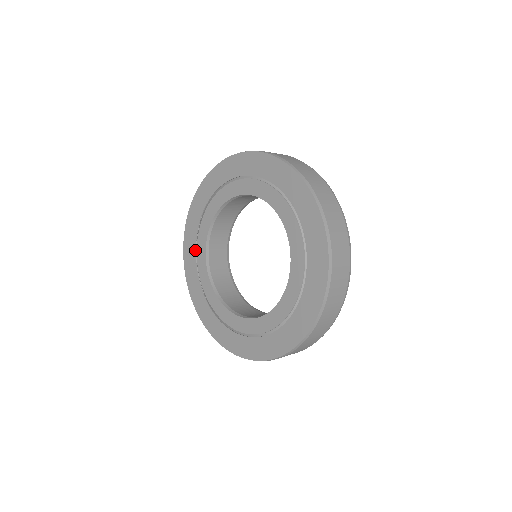
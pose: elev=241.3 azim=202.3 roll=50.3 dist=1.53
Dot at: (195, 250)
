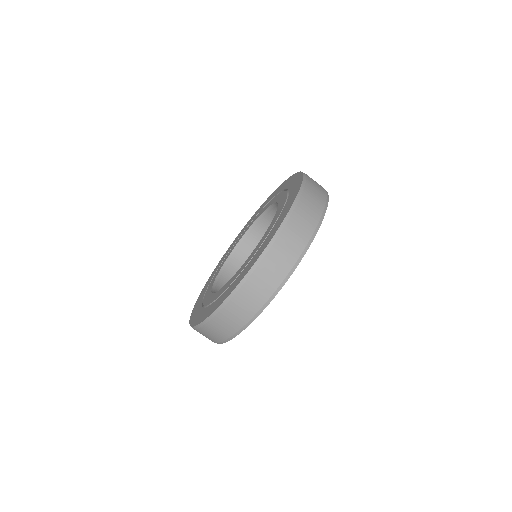
Dot at: (208, 286)
